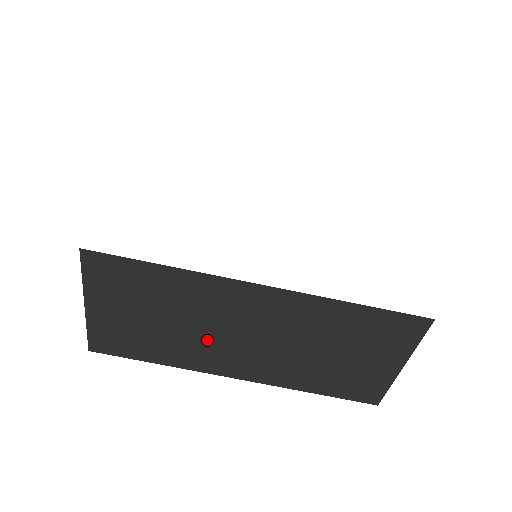
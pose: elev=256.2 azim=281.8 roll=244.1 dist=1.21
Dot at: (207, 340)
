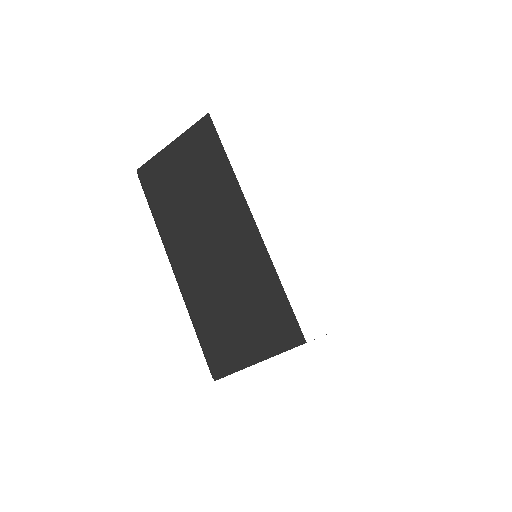
Dot at: (192, 227)
